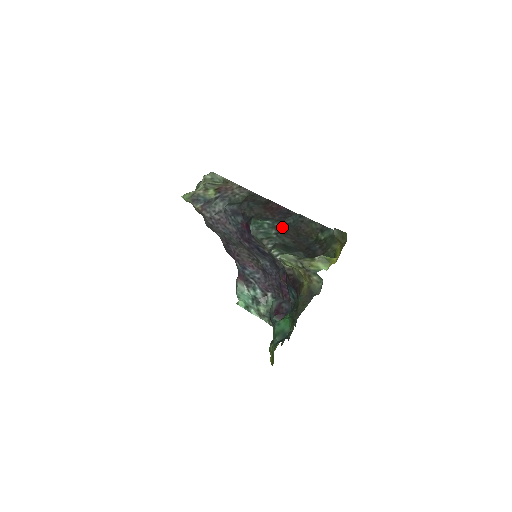
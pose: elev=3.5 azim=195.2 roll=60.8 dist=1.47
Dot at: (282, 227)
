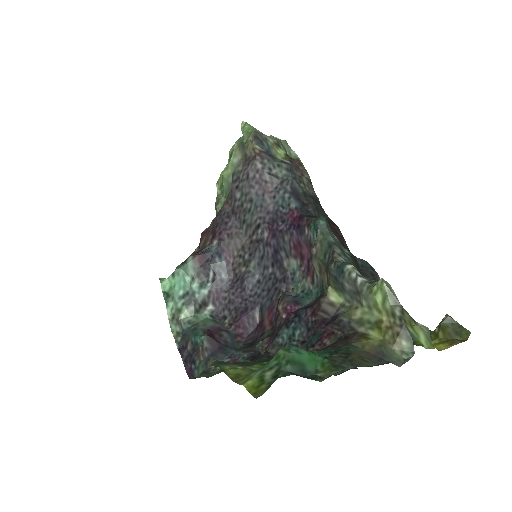
Dot at: occluded
